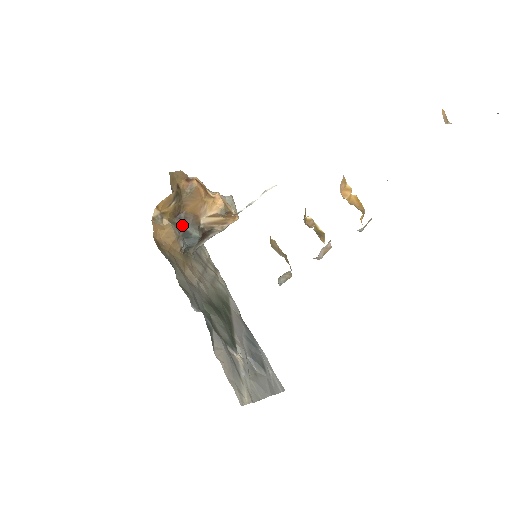
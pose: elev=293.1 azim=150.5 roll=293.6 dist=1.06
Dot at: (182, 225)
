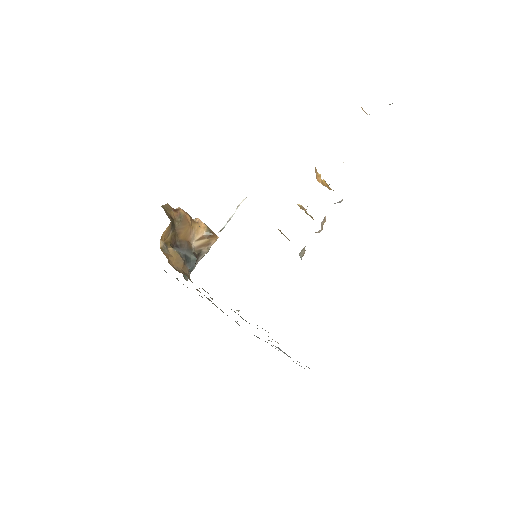
Dot at: (181, 252)
